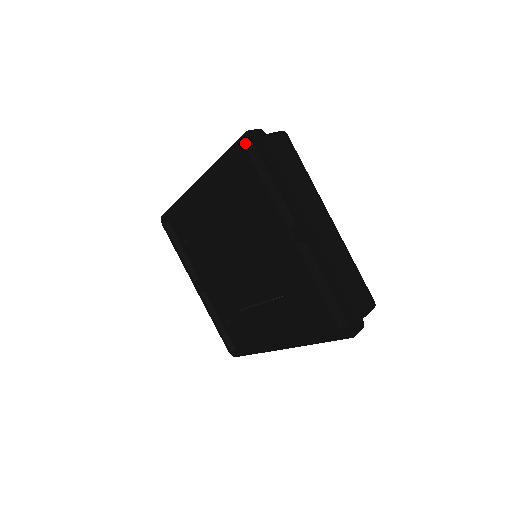
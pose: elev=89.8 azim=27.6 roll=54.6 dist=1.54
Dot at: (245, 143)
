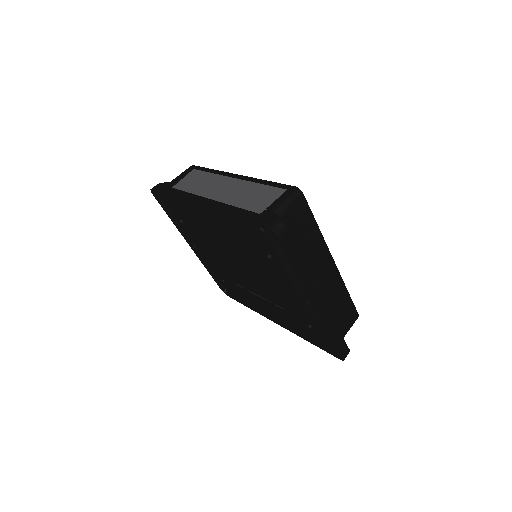
Dot at: occluded
